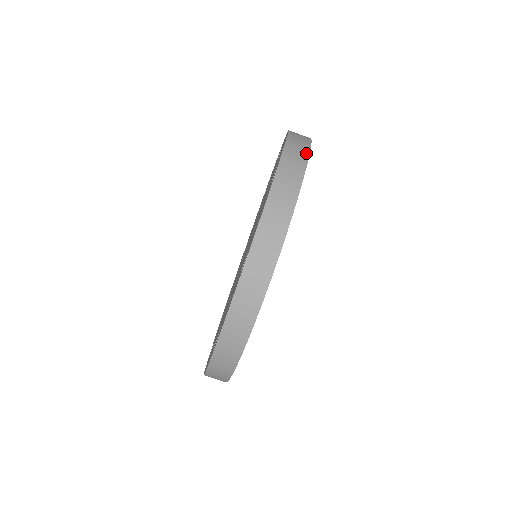
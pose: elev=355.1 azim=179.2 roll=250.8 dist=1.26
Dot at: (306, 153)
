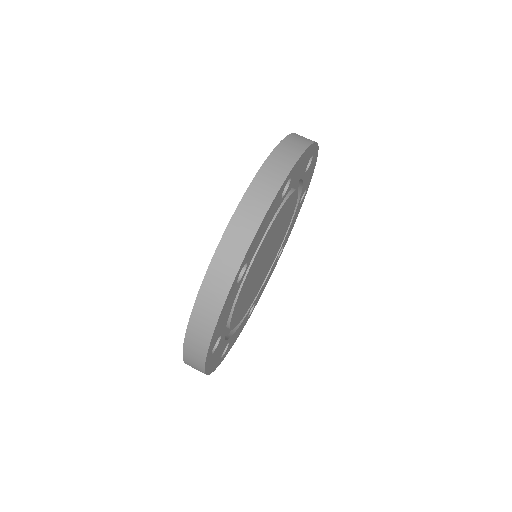
Dot at: (295, 157)
